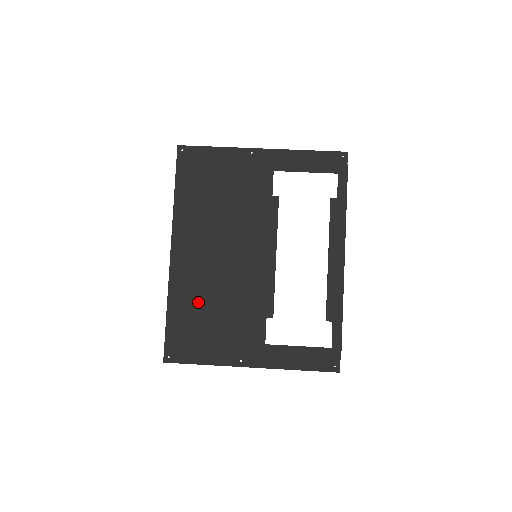
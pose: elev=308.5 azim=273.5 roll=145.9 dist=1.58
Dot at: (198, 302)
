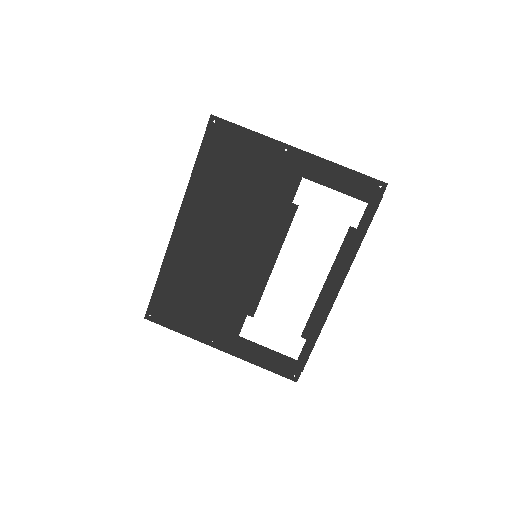
Dot at: (189, 279)
